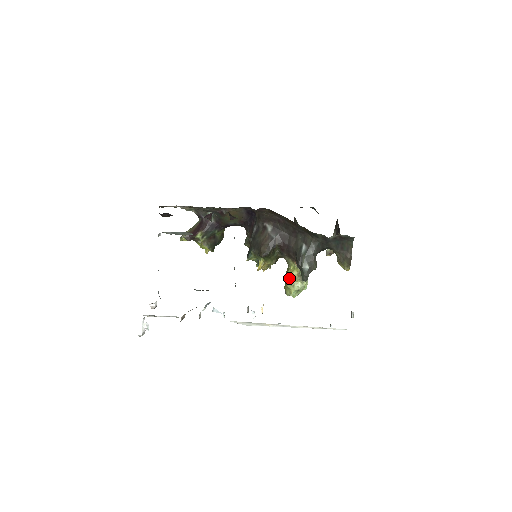
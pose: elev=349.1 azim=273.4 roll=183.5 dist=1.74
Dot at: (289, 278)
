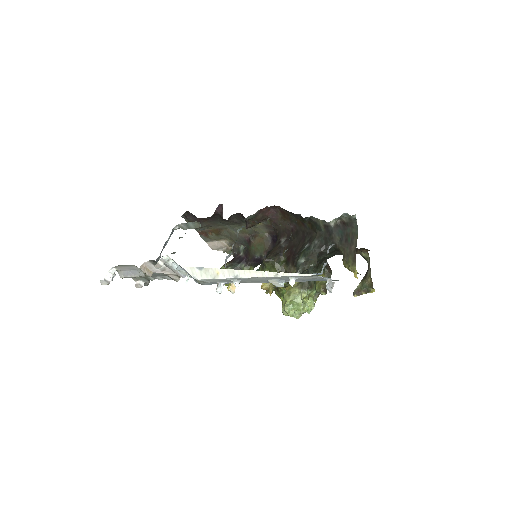
Dot at: (288, 288)
